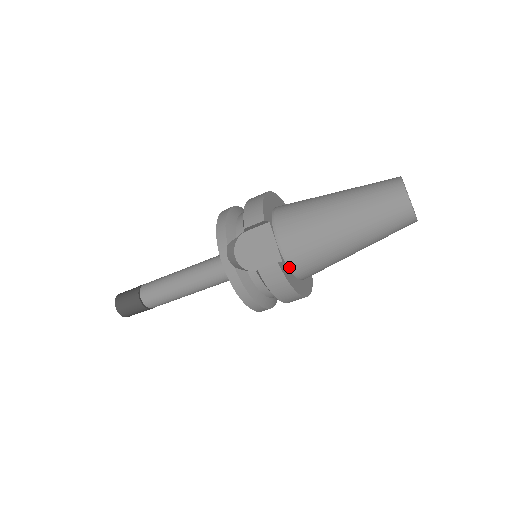
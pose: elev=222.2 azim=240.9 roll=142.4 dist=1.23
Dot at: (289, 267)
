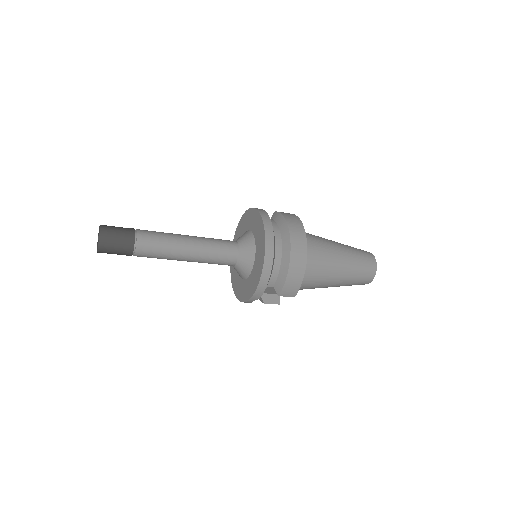
Dot at: occluded
